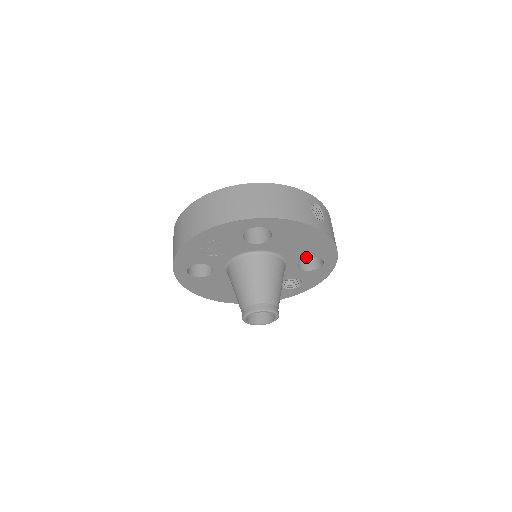
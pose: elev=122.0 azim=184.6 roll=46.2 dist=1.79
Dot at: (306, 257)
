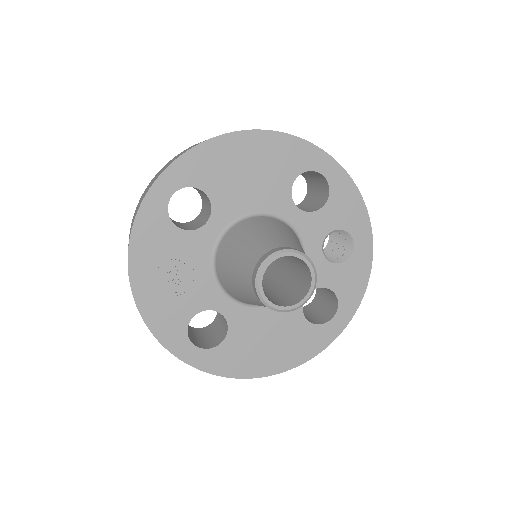
Dot at: (288, 187)
